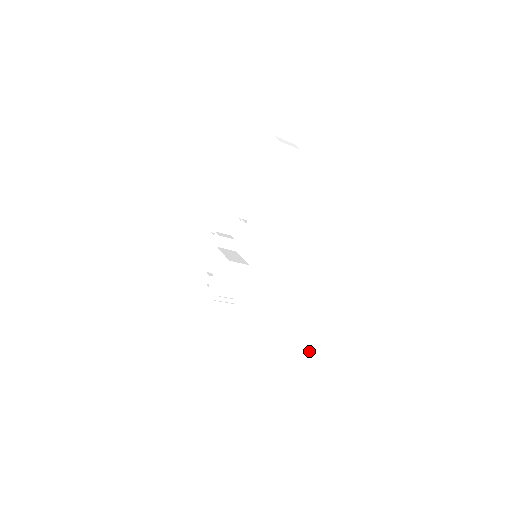
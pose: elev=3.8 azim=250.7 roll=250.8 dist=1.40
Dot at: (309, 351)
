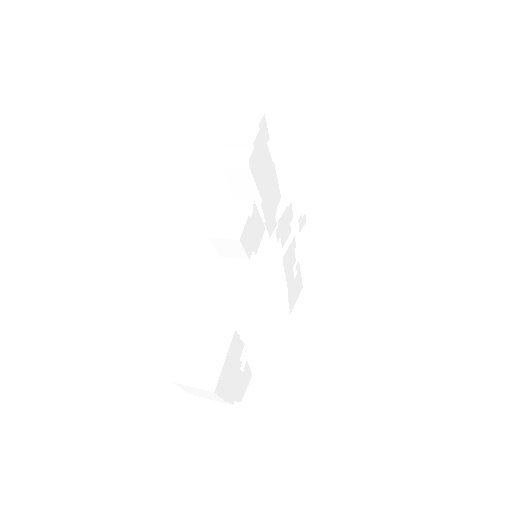
Dot at: (202, 389)
